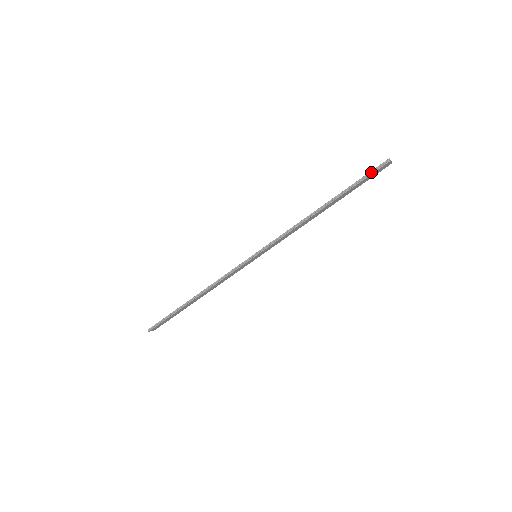
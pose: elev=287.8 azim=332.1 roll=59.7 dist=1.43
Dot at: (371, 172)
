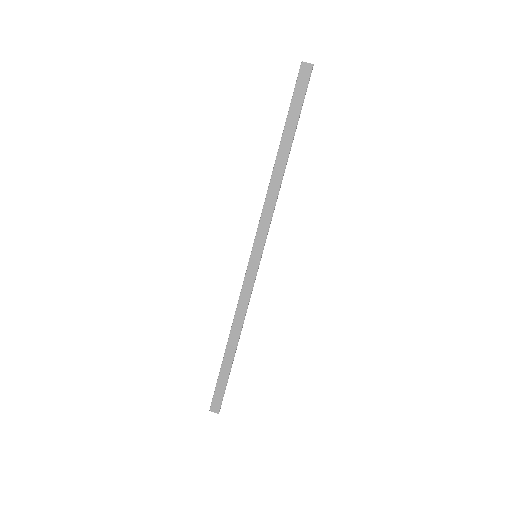
Dot at: (295, 88)
